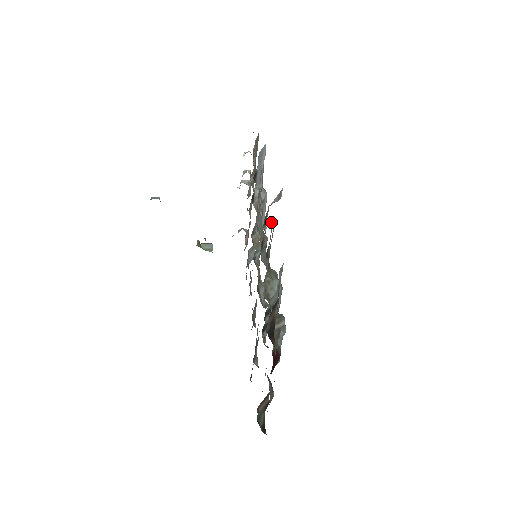
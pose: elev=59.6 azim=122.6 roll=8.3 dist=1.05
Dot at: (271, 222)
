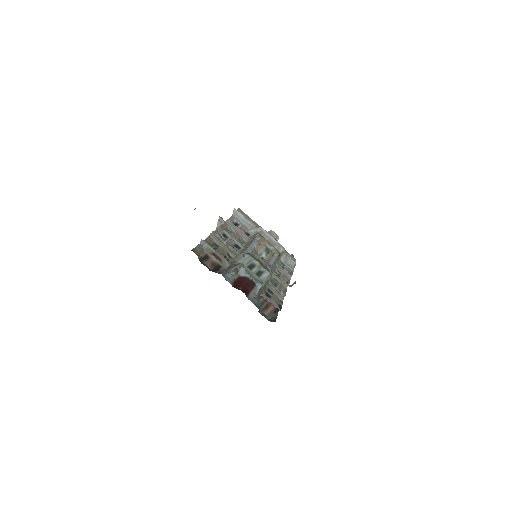
Dot at: (214, 233)
